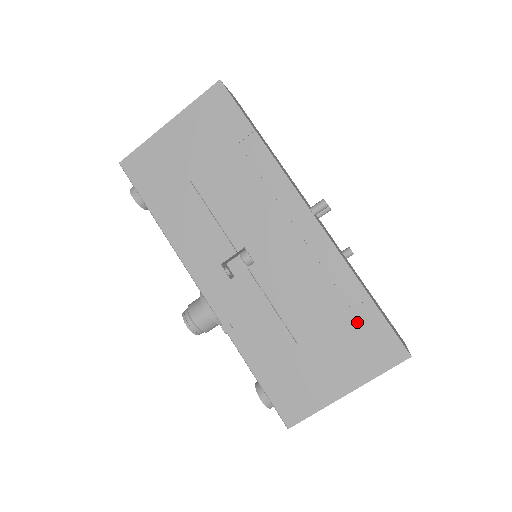
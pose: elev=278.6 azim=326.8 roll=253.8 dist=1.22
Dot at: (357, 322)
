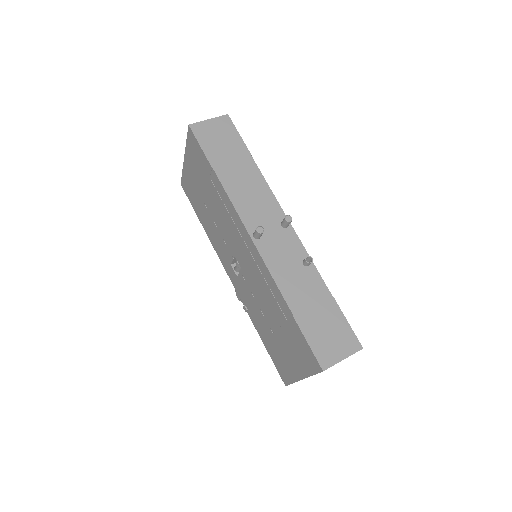
Dot at: (292, 331)
